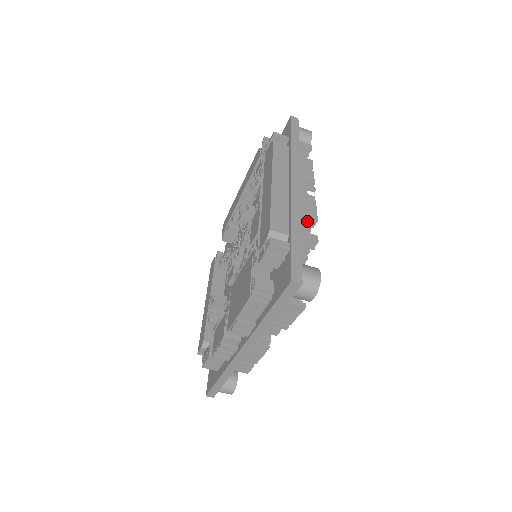
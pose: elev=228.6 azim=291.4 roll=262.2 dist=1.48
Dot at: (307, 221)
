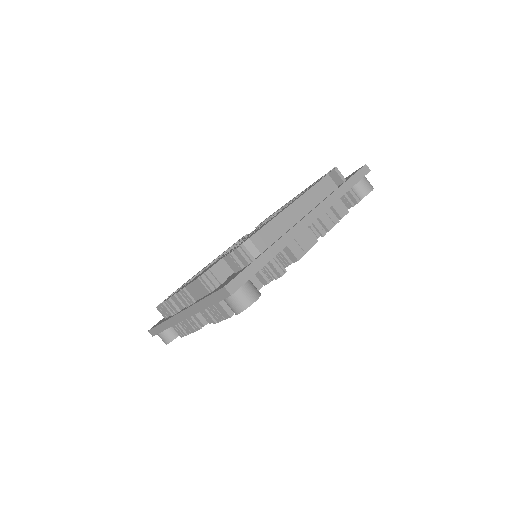
Dot at: (291, 254)
